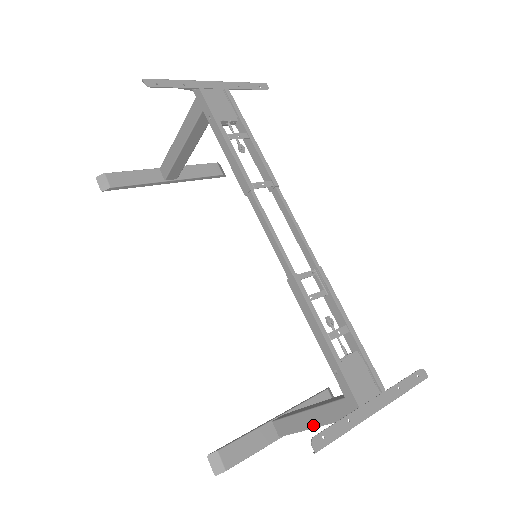
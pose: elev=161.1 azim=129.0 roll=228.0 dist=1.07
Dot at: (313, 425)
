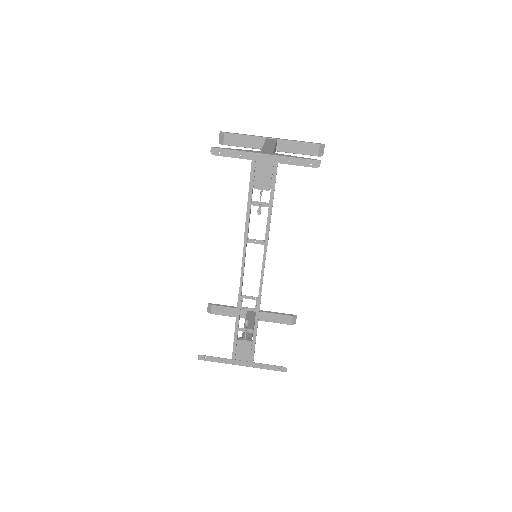
Dot at: occluded
